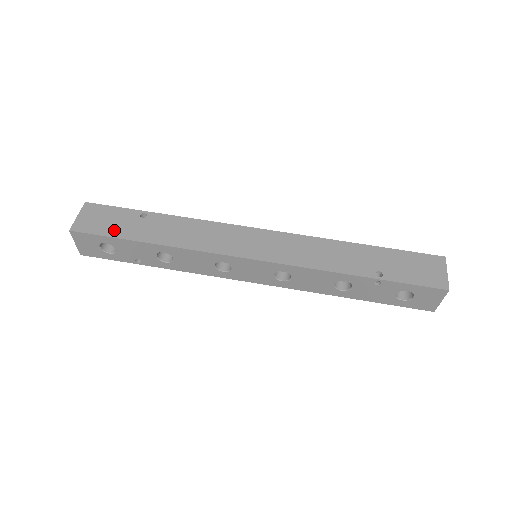
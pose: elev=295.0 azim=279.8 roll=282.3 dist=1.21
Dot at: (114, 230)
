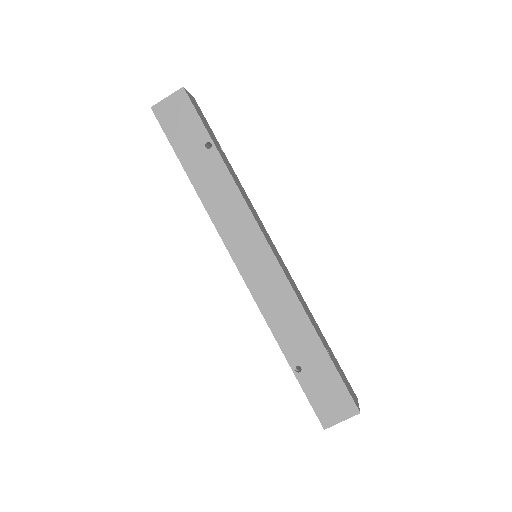
Dot at: (177, 139)
